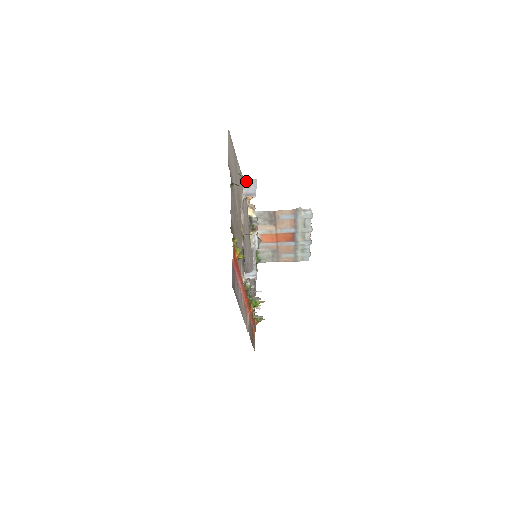
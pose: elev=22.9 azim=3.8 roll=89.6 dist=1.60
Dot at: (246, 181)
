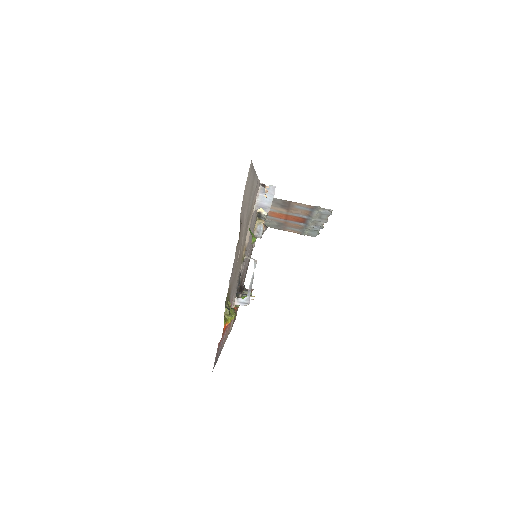
Dot at: (263, 186)
